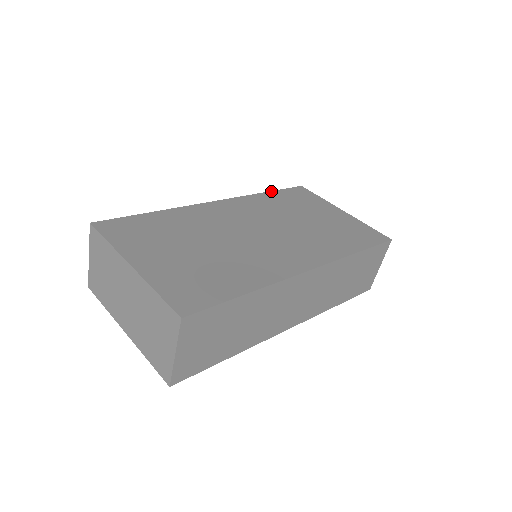
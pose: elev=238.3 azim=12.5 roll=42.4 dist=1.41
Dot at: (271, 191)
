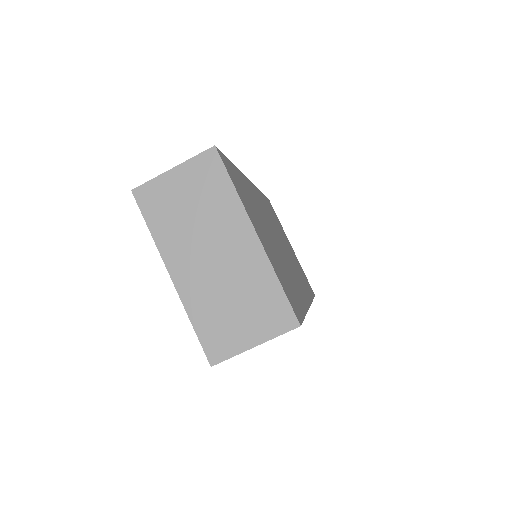
Dot at: (263, 194)
